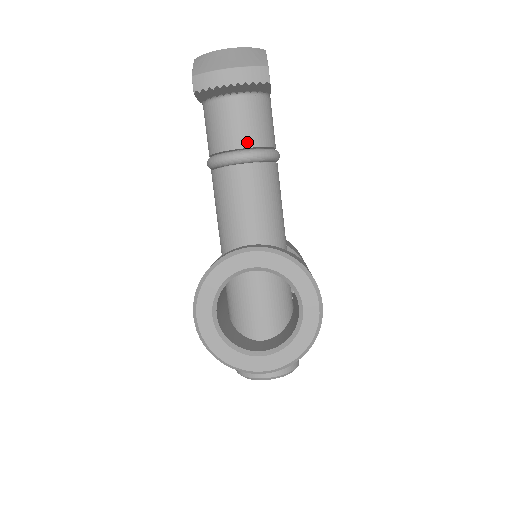
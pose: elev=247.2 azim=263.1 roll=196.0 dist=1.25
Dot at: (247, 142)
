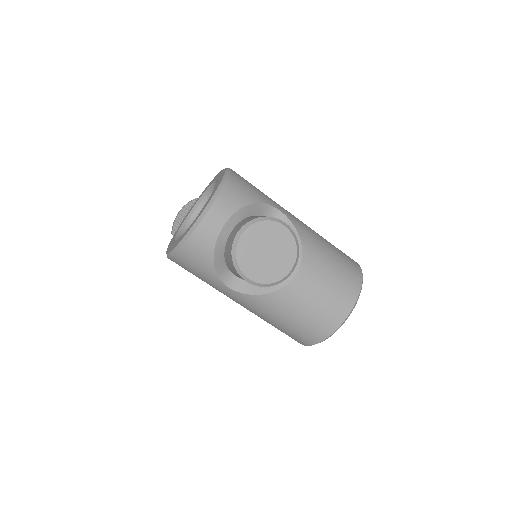
Dot at: occluded
